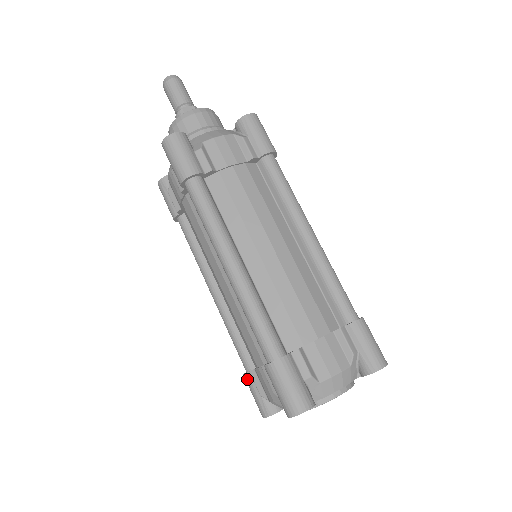
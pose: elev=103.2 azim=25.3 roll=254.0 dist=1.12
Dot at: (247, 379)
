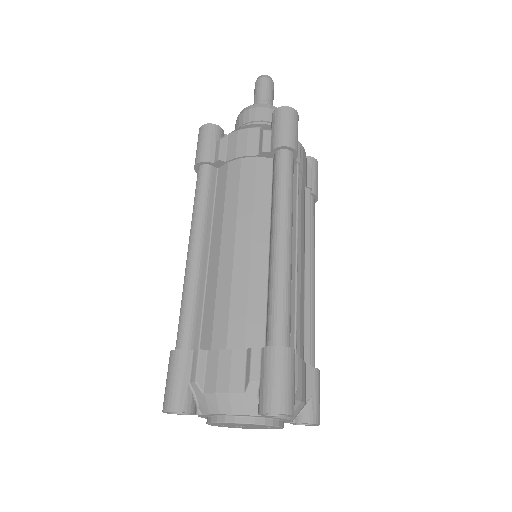
Dot at: occluded
